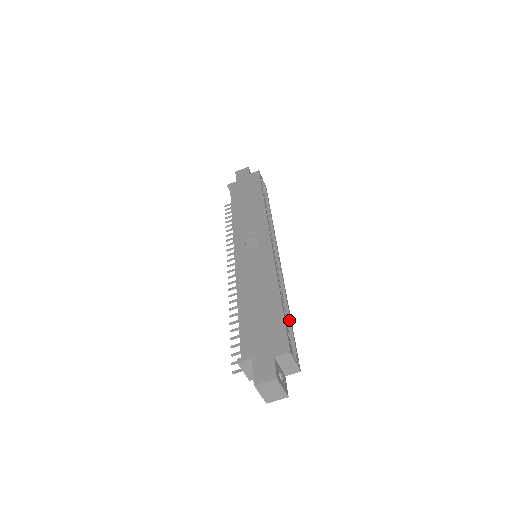
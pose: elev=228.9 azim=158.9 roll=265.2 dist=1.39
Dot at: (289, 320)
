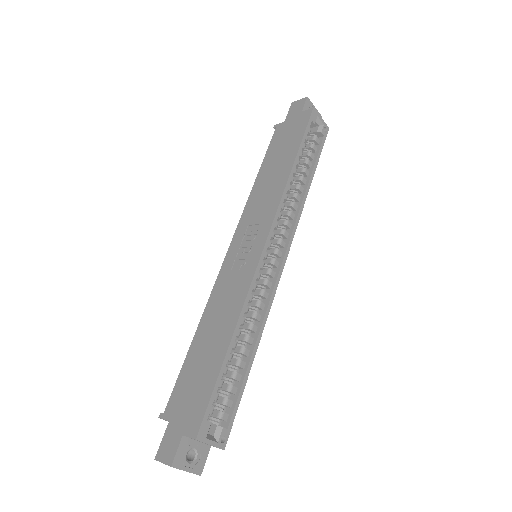
Dot at: (245, 371)
